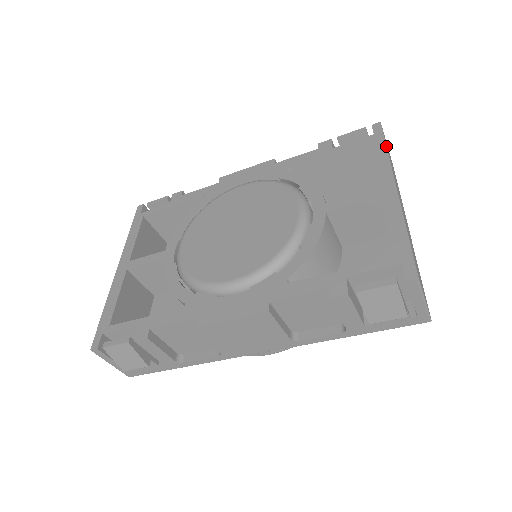
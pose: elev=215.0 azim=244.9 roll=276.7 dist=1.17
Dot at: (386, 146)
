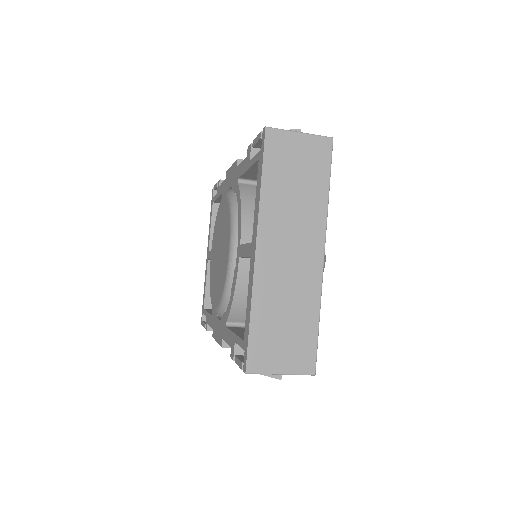
Dot at: (261, 177)
